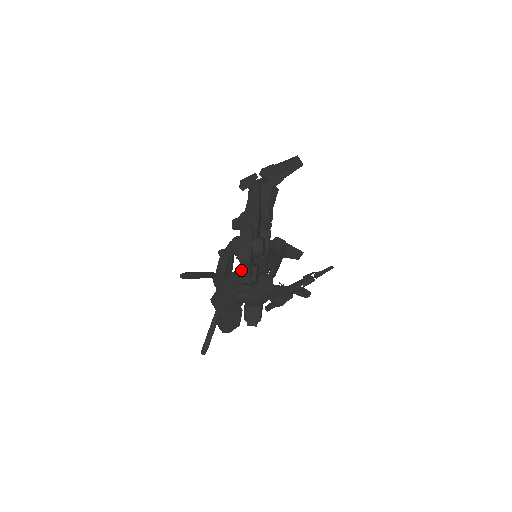
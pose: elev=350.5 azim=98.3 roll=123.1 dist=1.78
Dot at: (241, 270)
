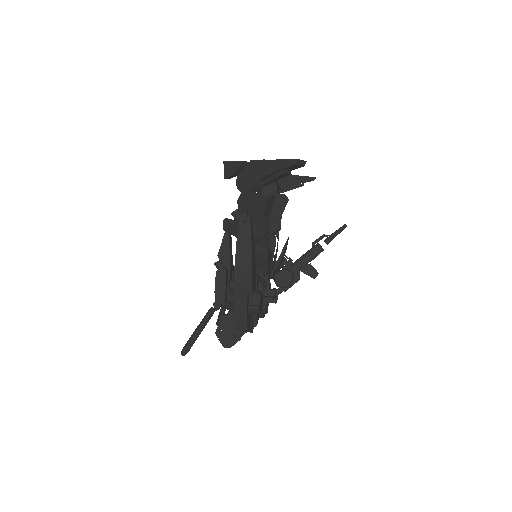
Dot at: occluded
